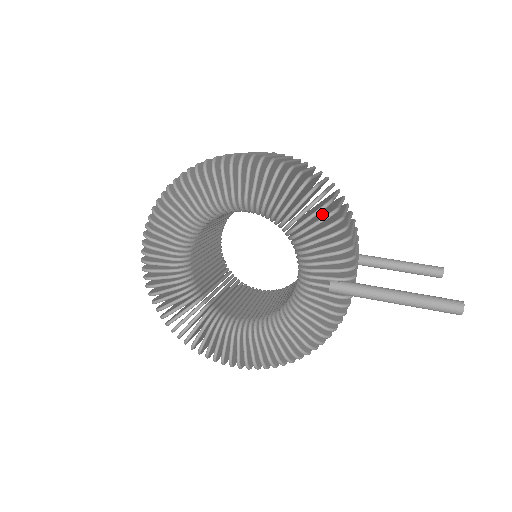
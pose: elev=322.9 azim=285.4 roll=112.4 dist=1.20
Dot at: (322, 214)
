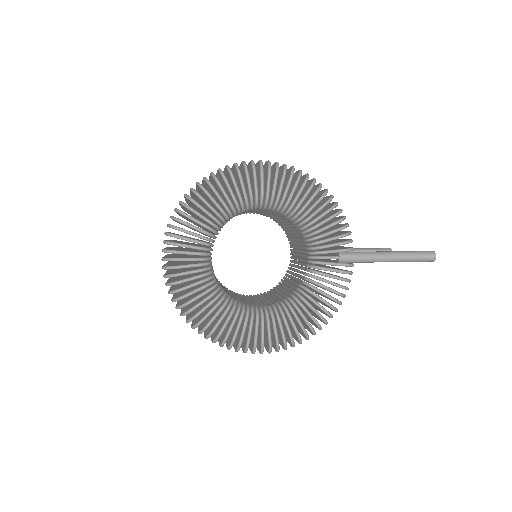
Dot at: occluded
